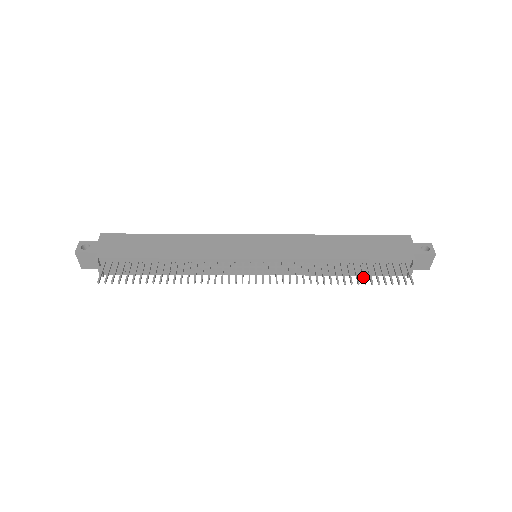
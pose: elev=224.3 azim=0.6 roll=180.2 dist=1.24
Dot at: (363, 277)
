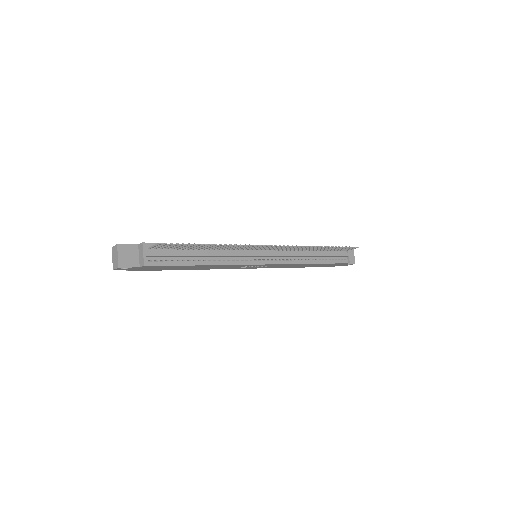
Dot at: occluded
